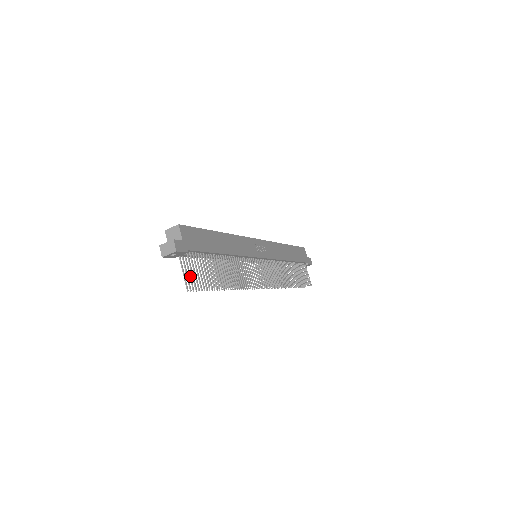
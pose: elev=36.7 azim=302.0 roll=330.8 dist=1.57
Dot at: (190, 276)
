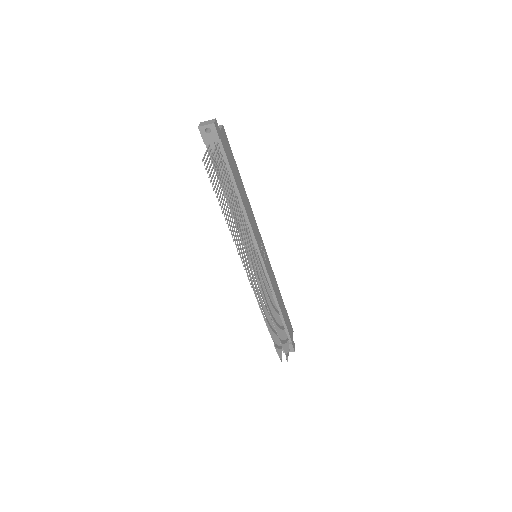
Dot at: (209, 162)
